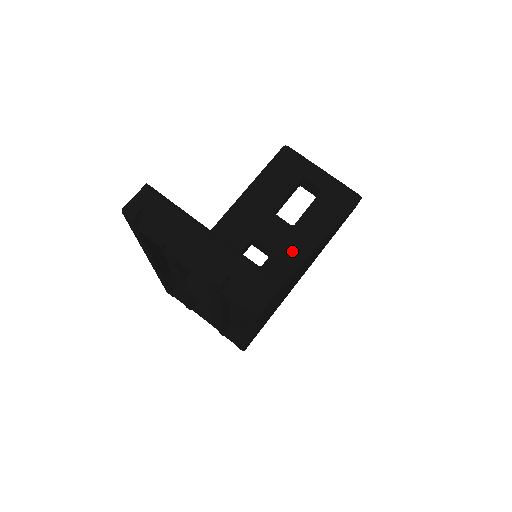
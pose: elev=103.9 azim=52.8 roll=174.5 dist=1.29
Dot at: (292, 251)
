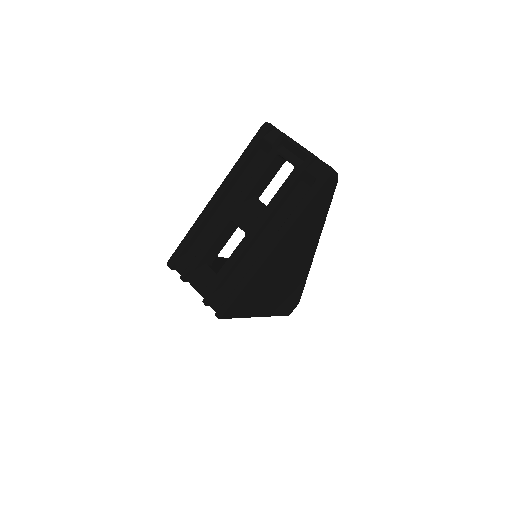
Dot at: occluded
